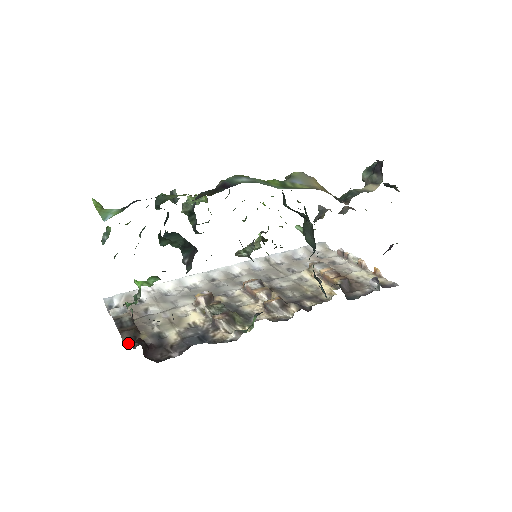
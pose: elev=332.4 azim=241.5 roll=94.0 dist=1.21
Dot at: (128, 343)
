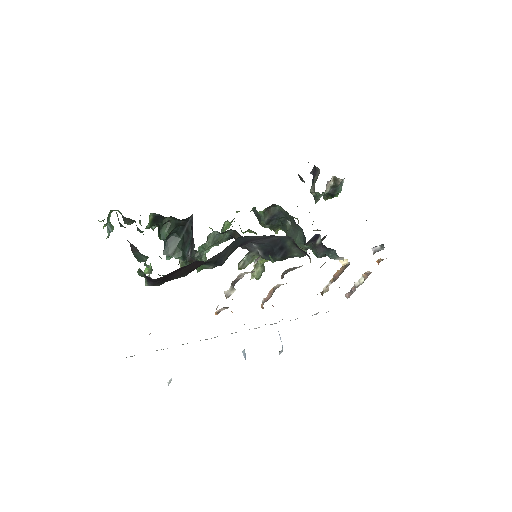
Dot at: occluded
